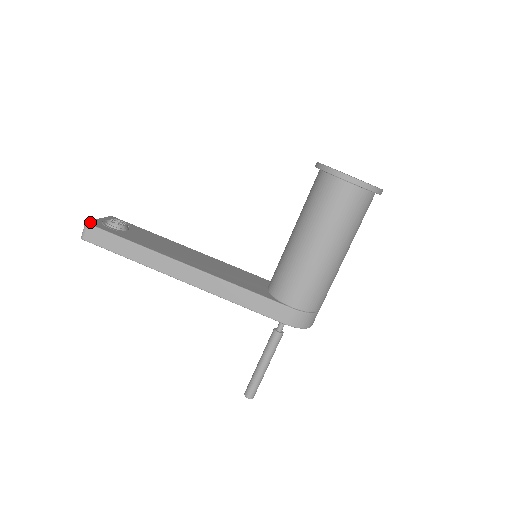
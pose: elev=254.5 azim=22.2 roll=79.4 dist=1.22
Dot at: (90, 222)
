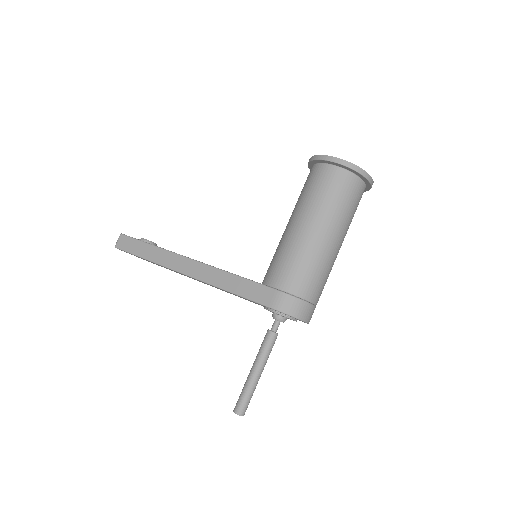
Dot at: occluded
